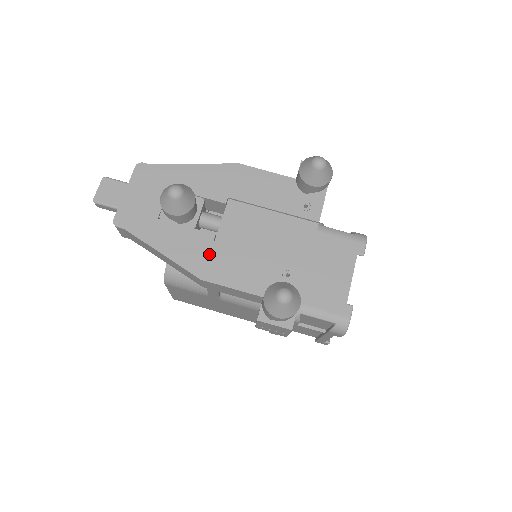
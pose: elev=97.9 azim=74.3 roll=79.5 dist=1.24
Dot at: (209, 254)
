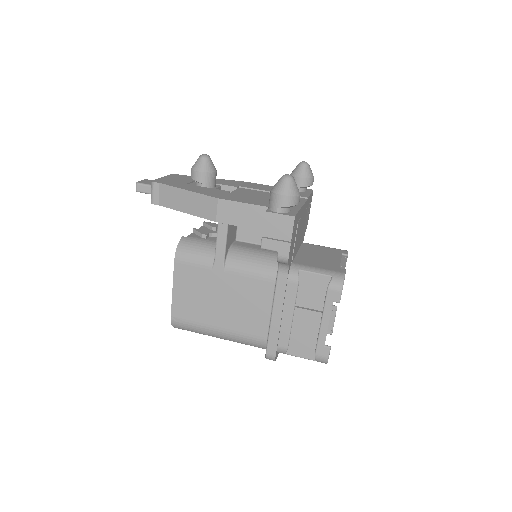
Dot at: (225, 194)
